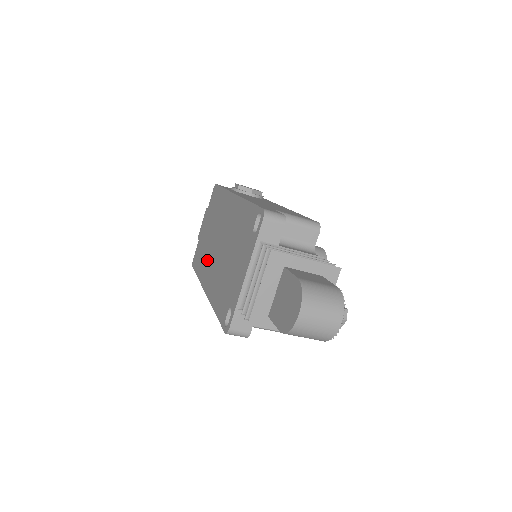
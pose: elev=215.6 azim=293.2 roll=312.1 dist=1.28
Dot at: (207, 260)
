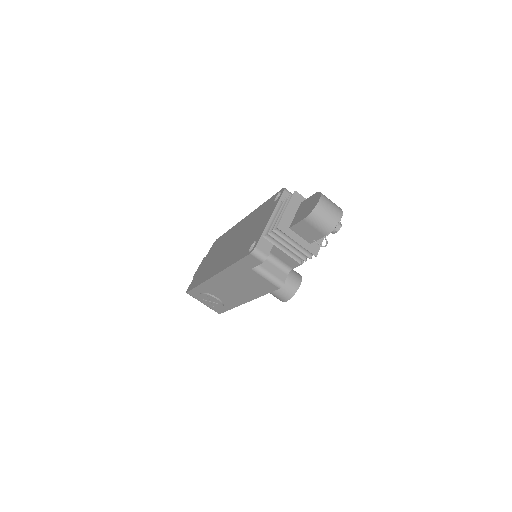
Dot at: (213, 266)
